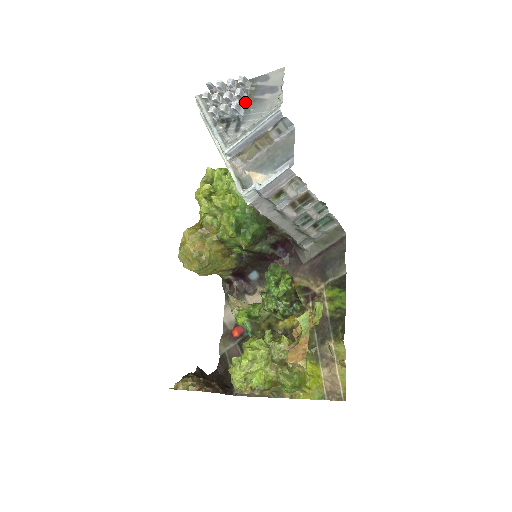
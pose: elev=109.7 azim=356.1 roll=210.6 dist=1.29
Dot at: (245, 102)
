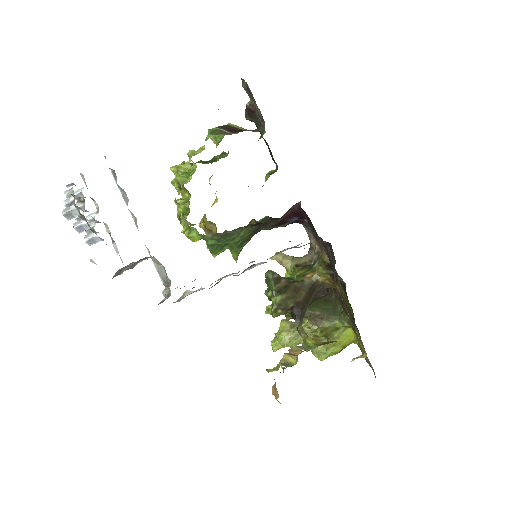
Dot at: (92, 229)
